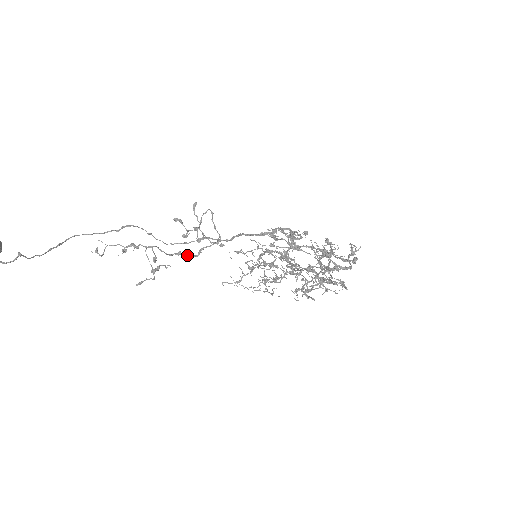
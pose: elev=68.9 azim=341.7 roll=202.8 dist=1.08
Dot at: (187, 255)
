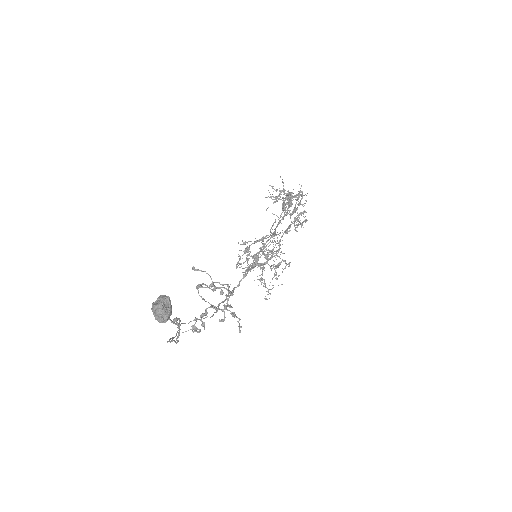
Dot at: (229, 305)
